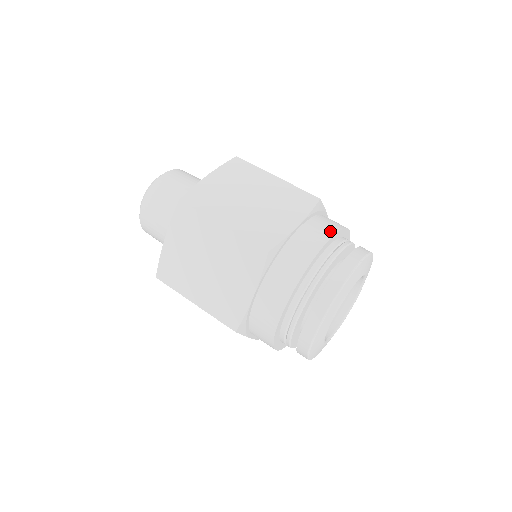
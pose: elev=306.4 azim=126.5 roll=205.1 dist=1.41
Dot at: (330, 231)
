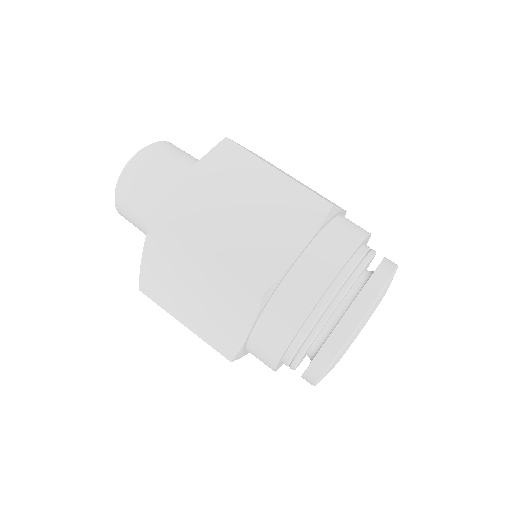
Dot at: (344, 253)
